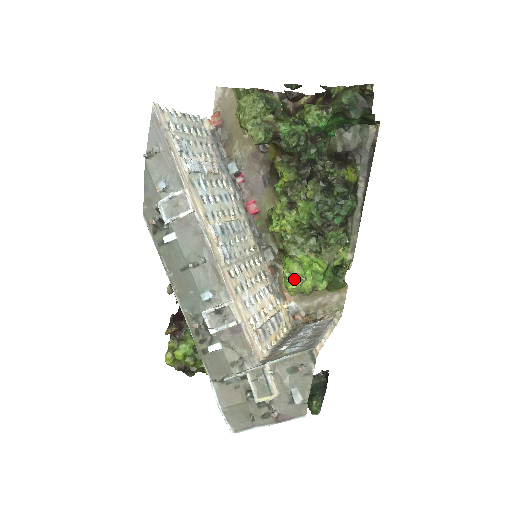
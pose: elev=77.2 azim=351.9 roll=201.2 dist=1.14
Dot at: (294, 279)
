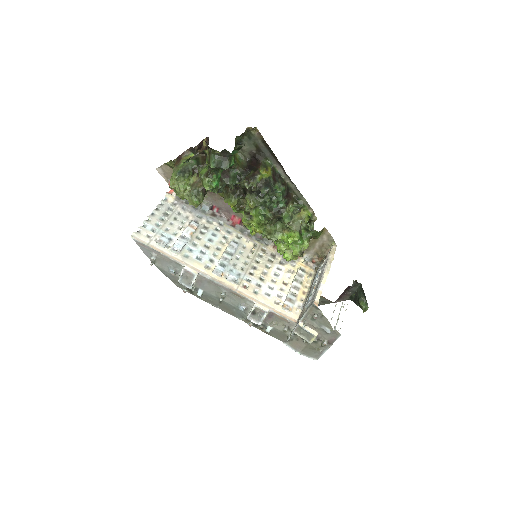
Dot at: (286, 255)
